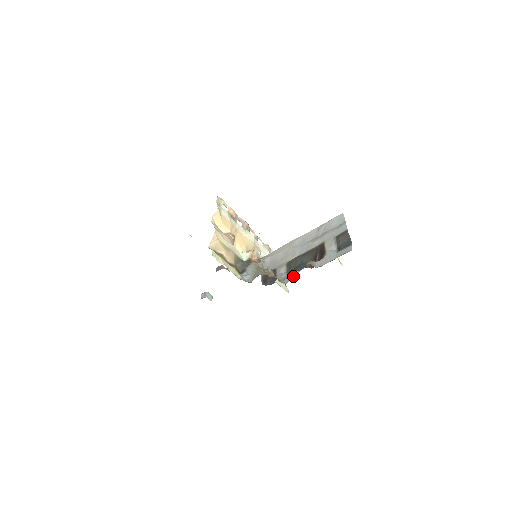
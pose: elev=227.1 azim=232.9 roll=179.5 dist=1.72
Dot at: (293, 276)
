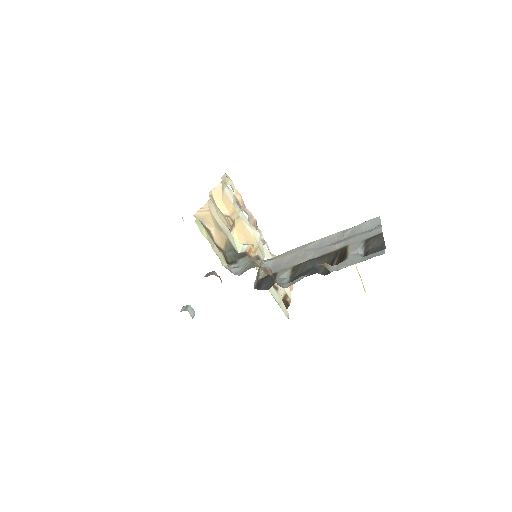
Dot at: (297, 280)
